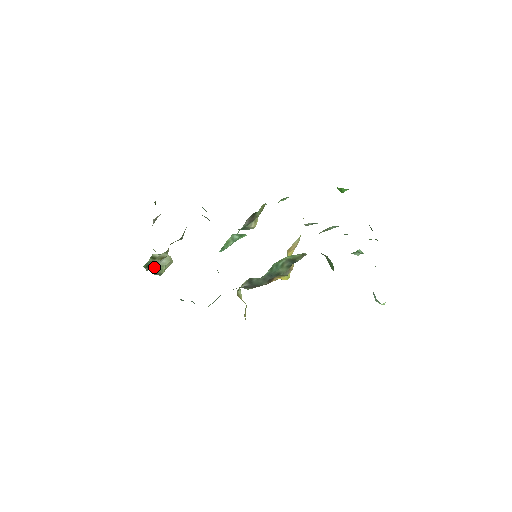
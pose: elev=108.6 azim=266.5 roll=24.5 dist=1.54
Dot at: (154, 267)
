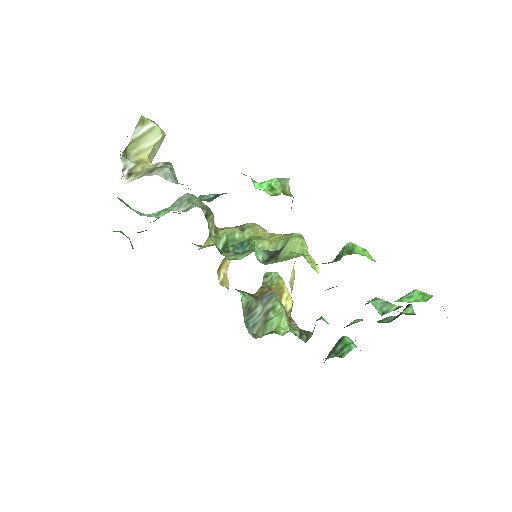
Dot at: occluded
